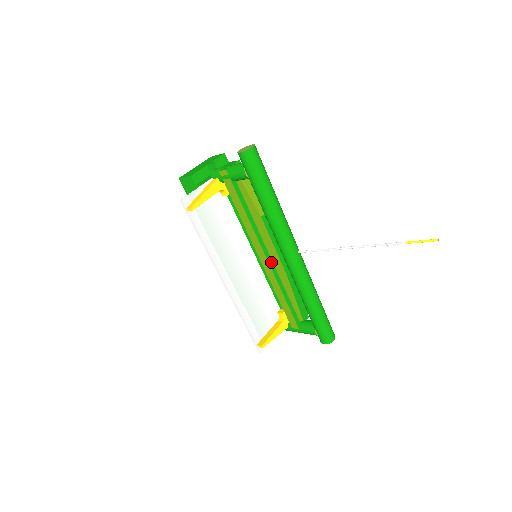
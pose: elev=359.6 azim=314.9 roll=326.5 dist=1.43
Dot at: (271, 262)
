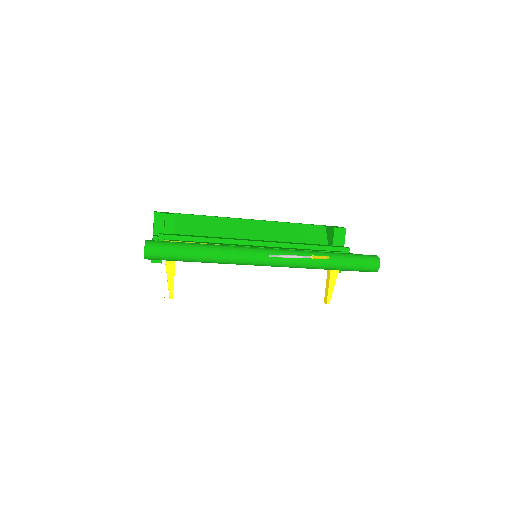
Dot at: occluded
